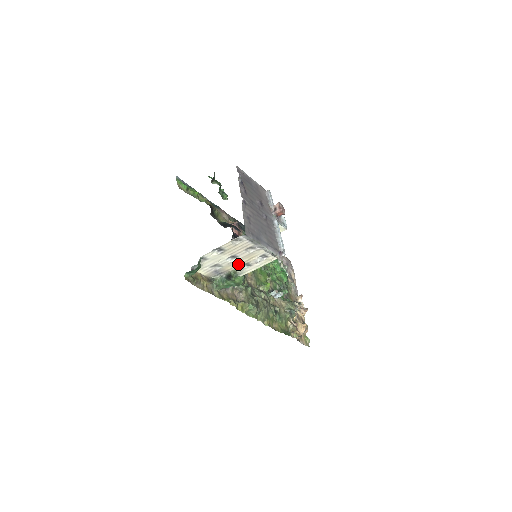
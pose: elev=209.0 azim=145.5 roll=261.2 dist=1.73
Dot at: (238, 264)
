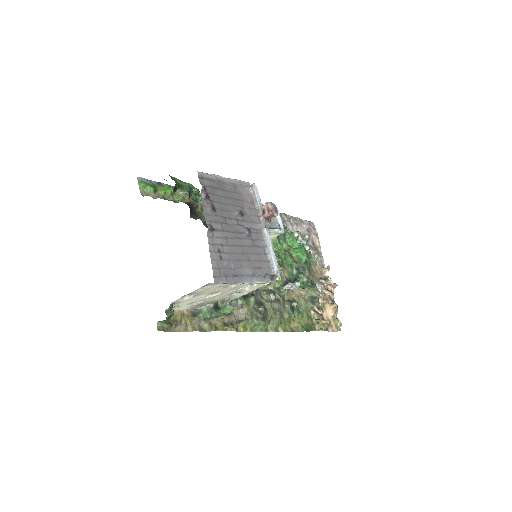
Dot at: (223, 295)
